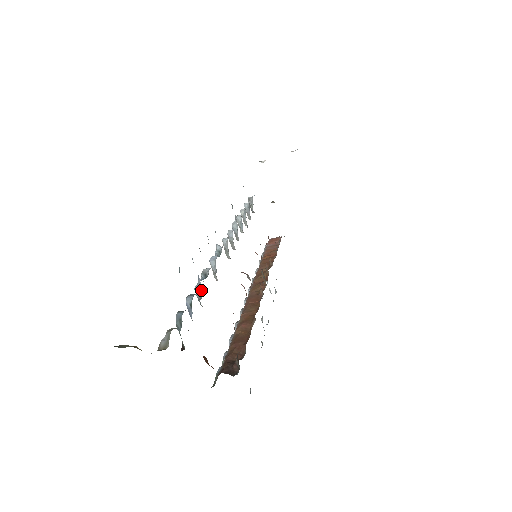
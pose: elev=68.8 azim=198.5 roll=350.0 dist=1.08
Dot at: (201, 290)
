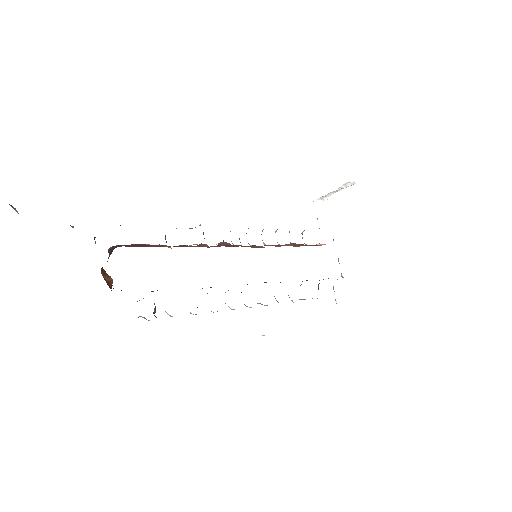
Dot at: occluded
